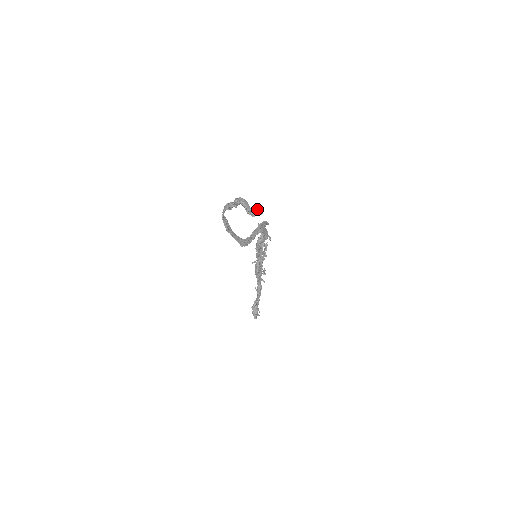
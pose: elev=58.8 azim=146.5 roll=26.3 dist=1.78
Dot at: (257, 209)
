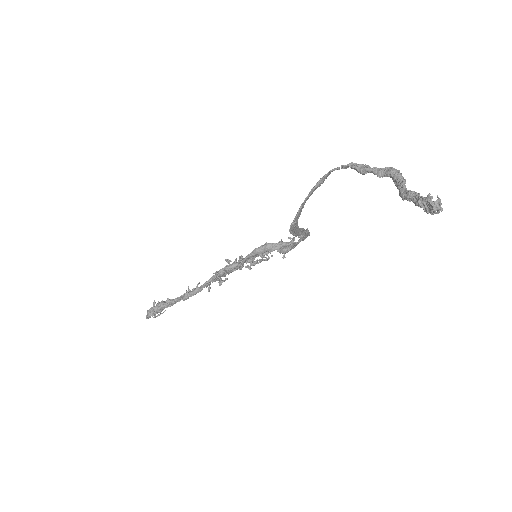
Dot at: (439, 202)
